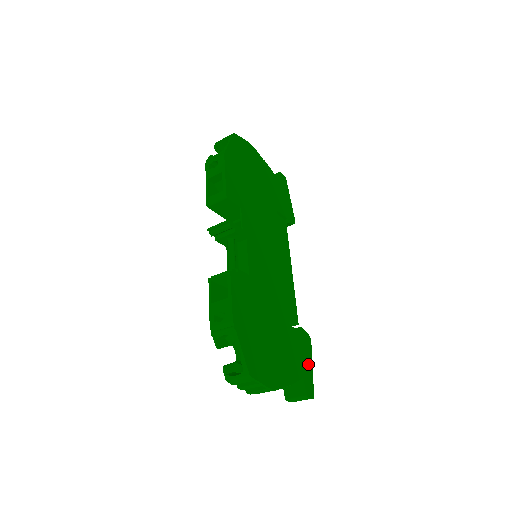
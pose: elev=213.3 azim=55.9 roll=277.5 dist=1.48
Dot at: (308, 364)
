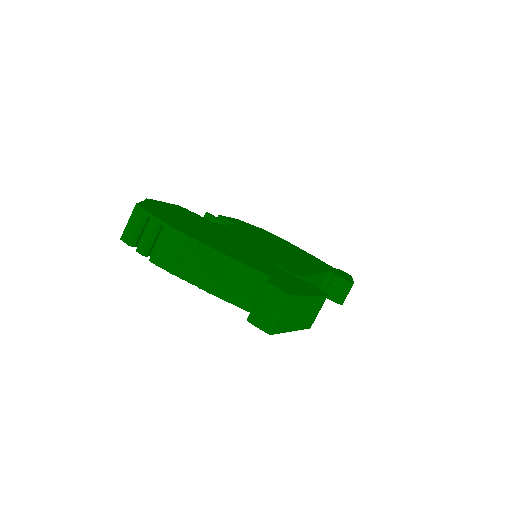
Dot at: (299, 288)
